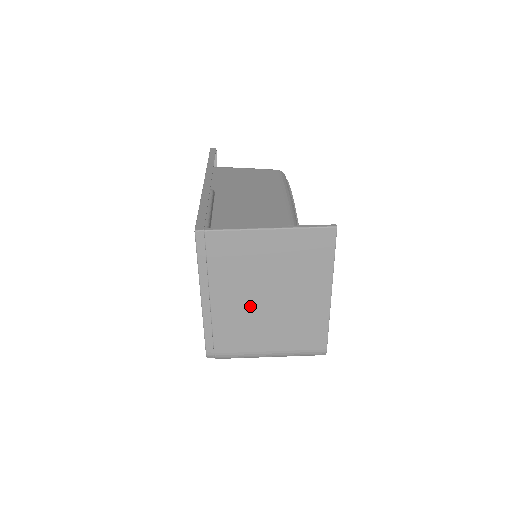
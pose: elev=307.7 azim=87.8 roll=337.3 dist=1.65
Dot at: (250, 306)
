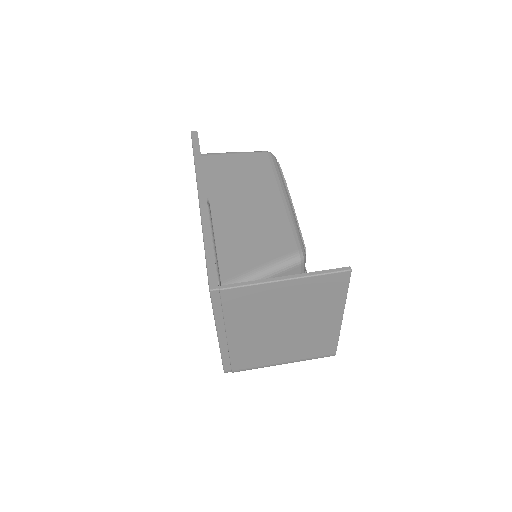
Dot at: (265, 336)
